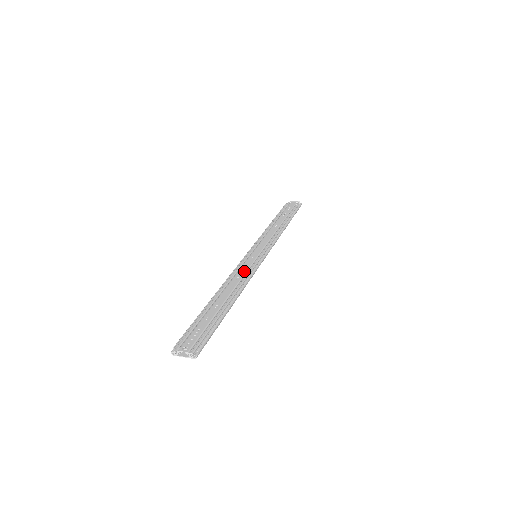
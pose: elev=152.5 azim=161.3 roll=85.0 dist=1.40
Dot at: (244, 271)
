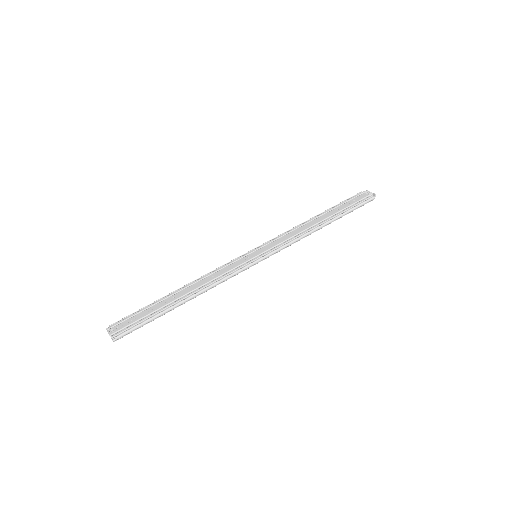
Dot at: (224, 272)
